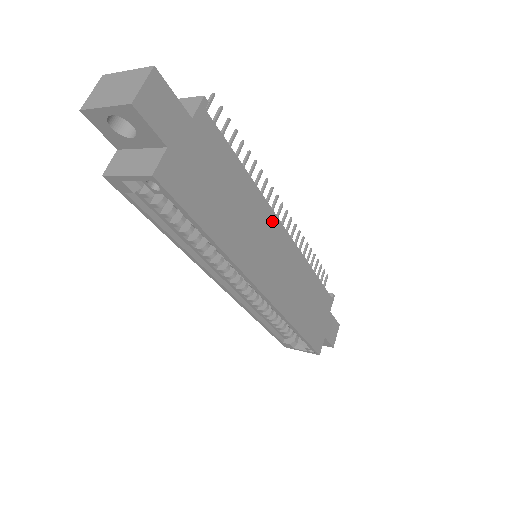
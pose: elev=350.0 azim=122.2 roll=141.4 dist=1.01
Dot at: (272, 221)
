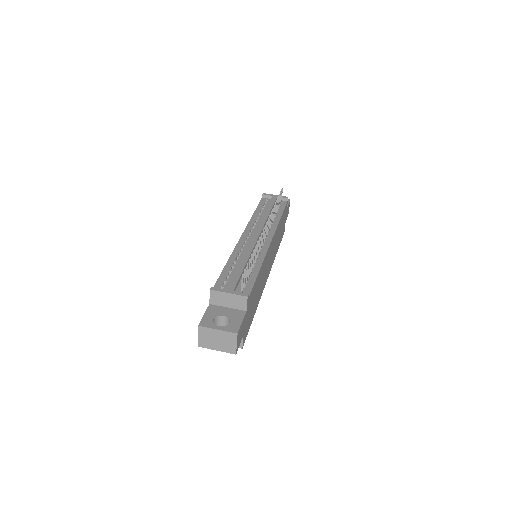
Dot at: occluded
